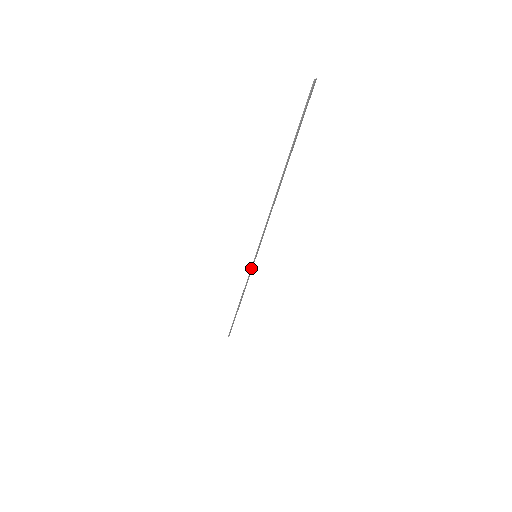
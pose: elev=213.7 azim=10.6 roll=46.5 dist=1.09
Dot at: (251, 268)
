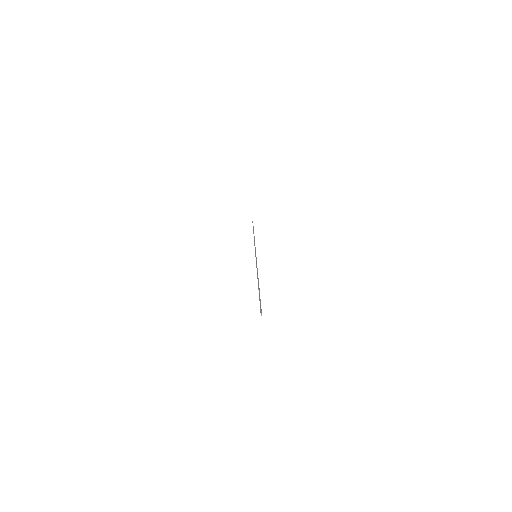
Dot at: (255, 252)
